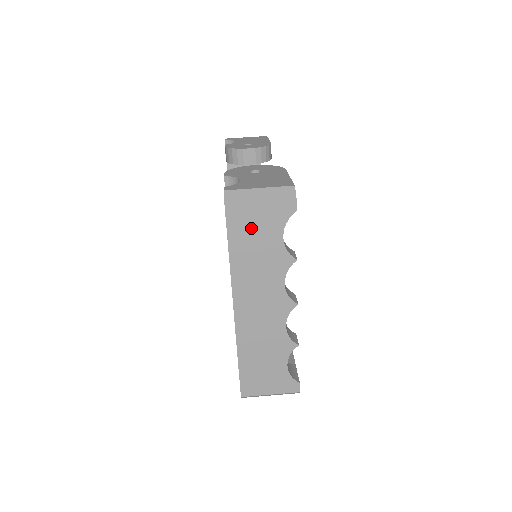
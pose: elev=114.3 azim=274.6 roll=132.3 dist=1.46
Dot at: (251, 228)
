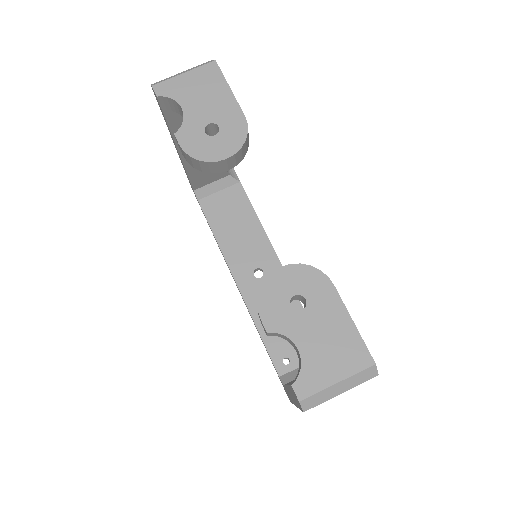
Dot at: occluded
